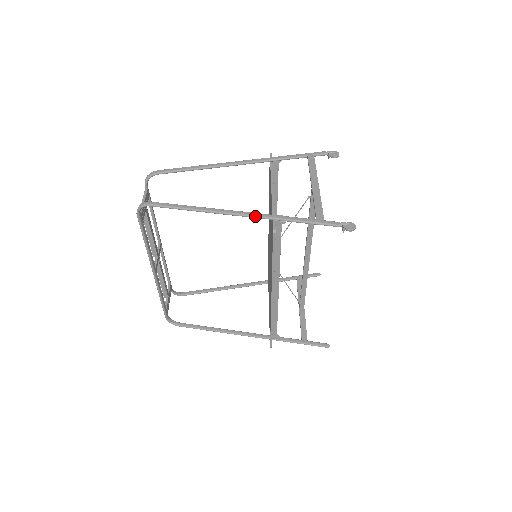
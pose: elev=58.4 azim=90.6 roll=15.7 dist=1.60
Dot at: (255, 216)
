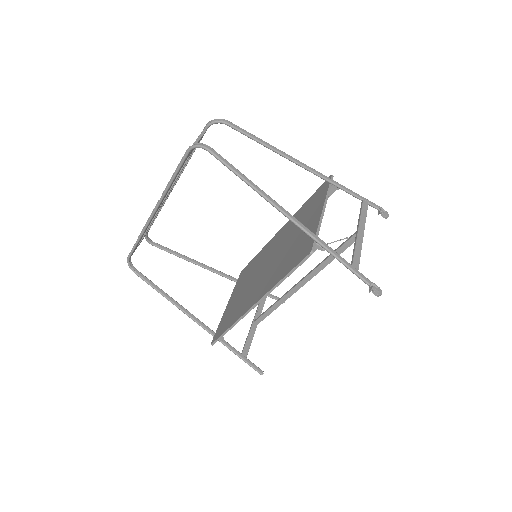
Dot at: (301, 227)
